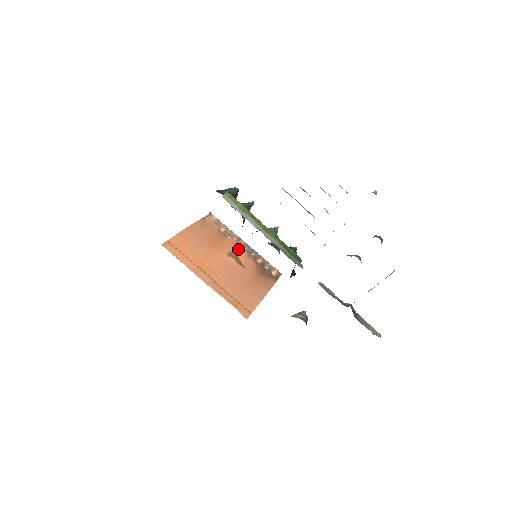
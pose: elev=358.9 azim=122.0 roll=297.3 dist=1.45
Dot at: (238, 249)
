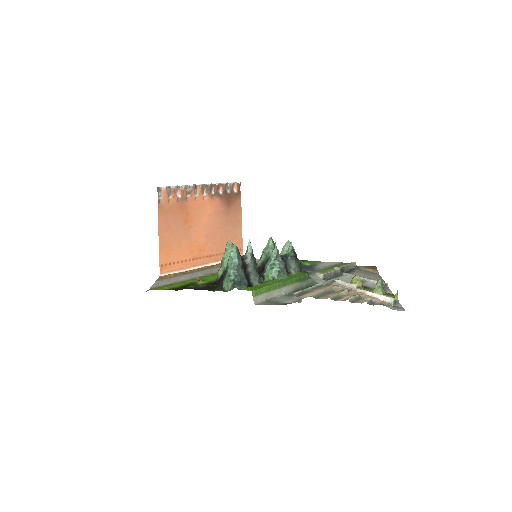
Dot at: (202, 201)
